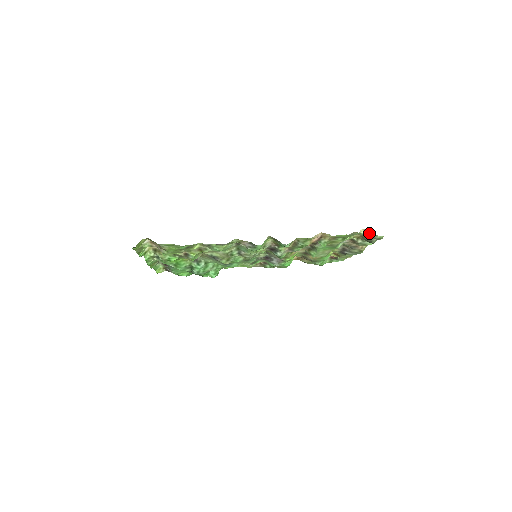
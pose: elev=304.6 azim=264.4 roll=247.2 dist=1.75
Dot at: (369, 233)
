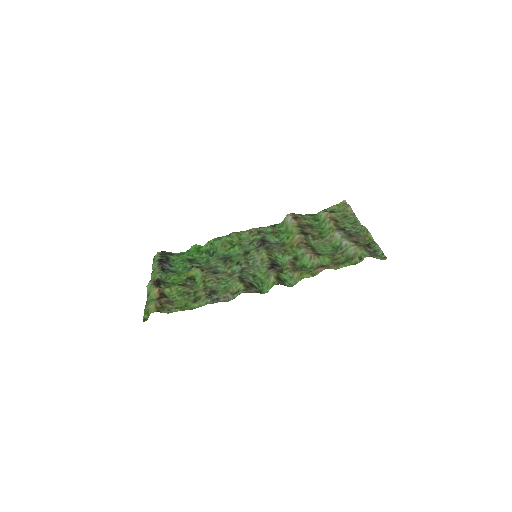
Dot at: (372, 256)
